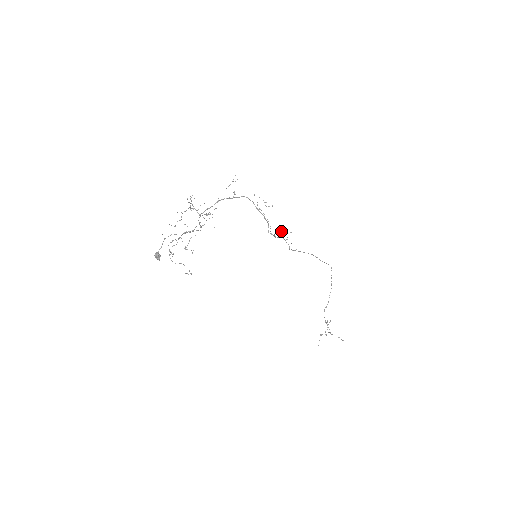
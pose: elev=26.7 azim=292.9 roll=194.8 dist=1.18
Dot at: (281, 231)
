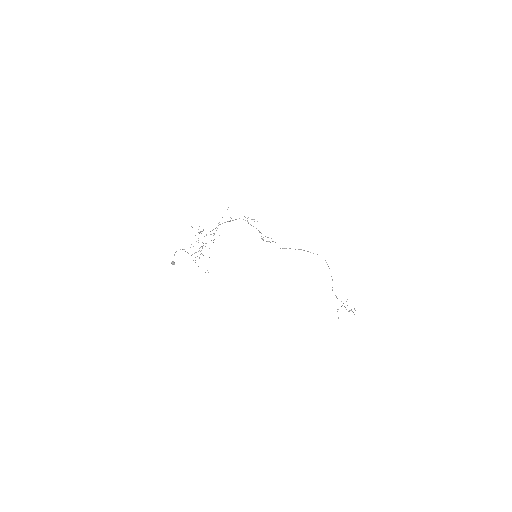
Dot at: (263, 237)
